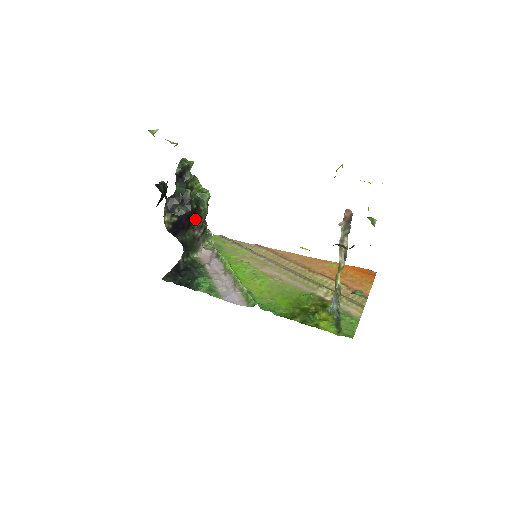
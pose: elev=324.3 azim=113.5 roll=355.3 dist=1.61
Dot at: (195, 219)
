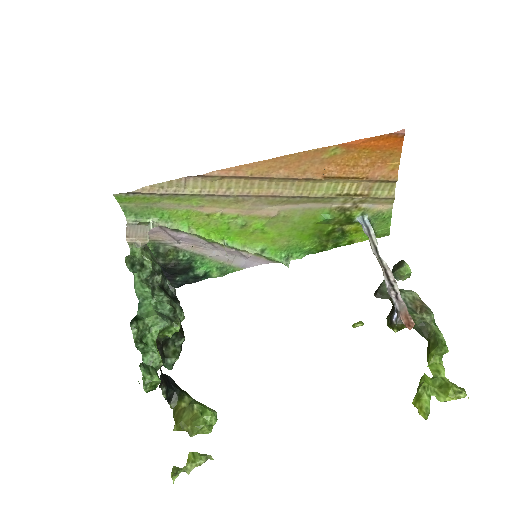
Dot at: occluded
